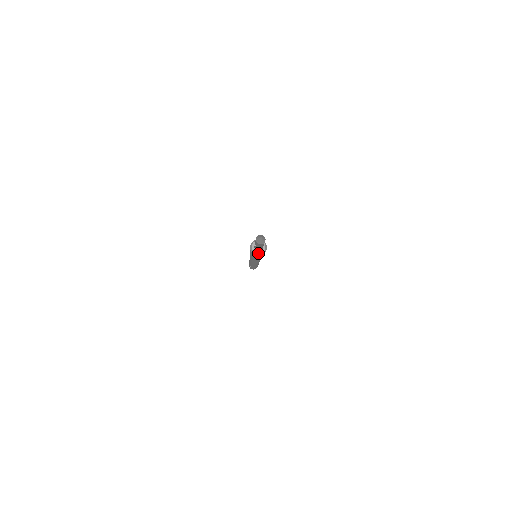
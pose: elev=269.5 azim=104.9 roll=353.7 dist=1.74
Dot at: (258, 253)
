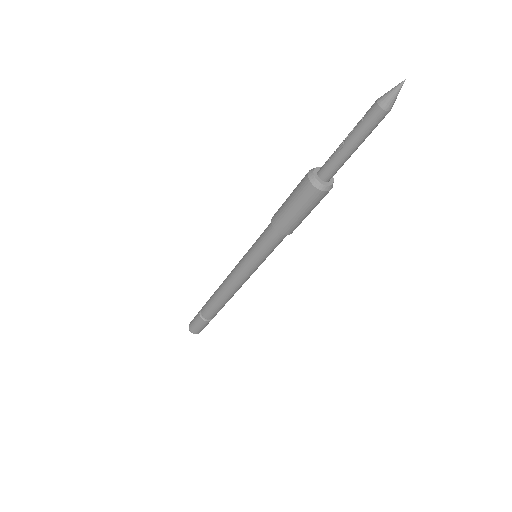
Dot at: (323, 183)
